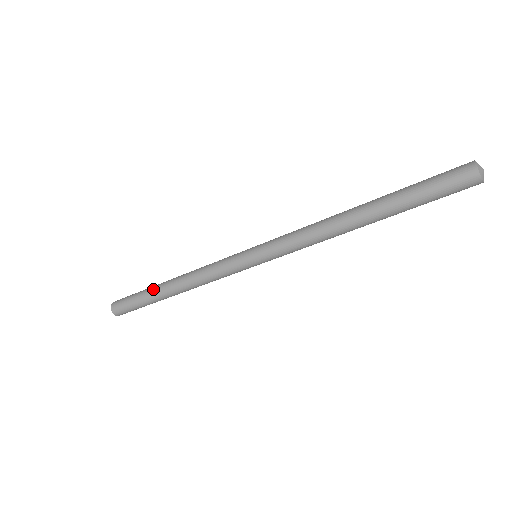
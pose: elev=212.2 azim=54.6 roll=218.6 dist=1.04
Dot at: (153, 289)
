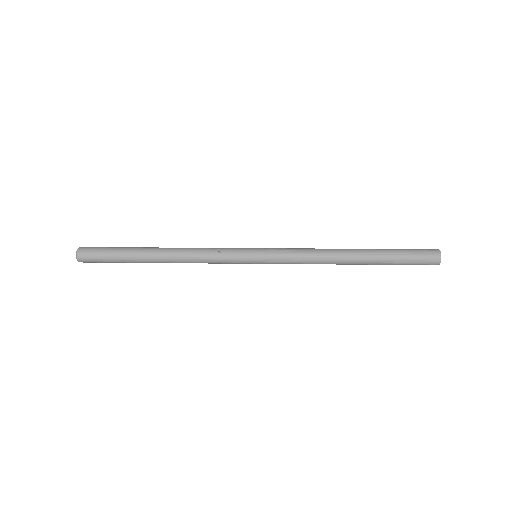
Dot at: (139, 257)
